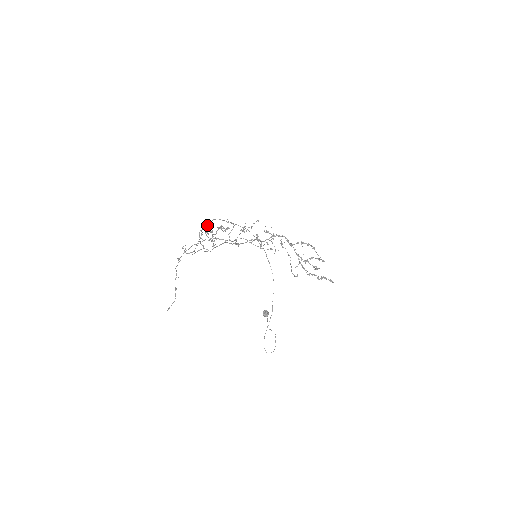
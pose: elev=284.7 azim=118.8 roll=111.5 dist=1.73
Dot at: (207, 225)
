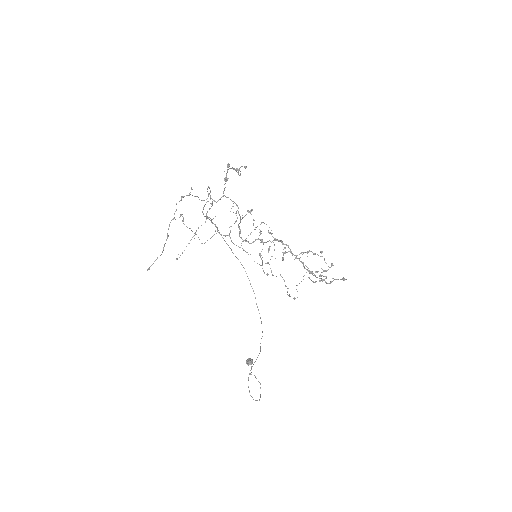
Dot at: occluded
